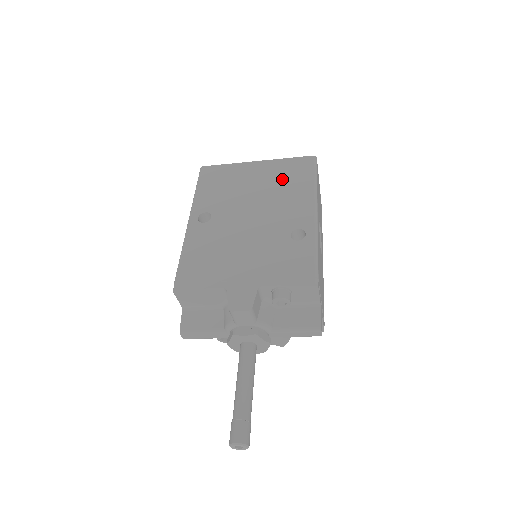
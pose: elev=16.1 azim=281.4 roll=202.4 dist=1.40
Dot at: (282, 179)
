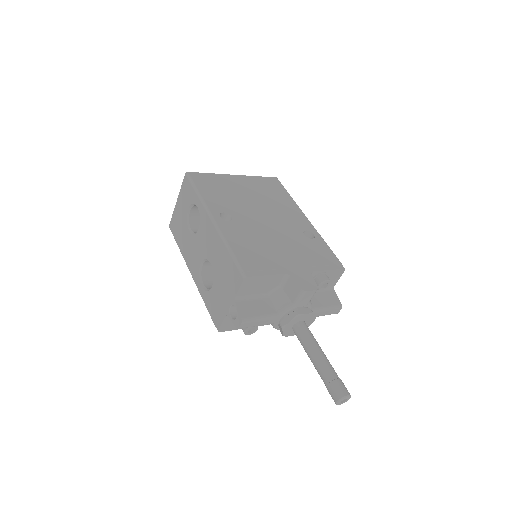
Dot at: (267, 192)
